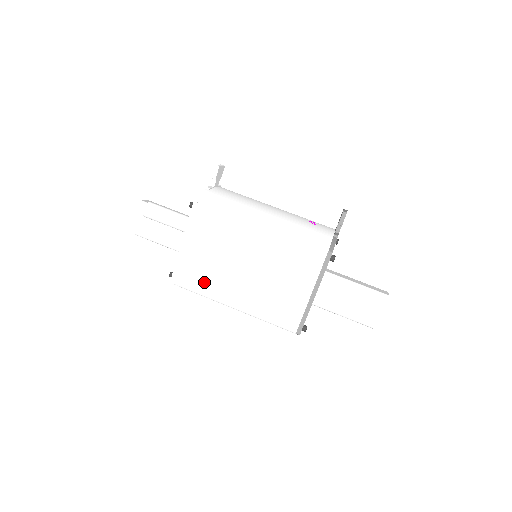
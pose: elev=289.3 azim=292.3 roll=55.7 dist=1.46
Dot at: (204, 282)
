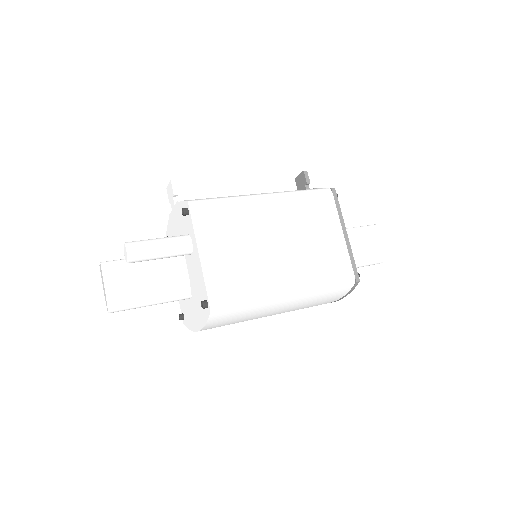
Dot at: (247, 285)
